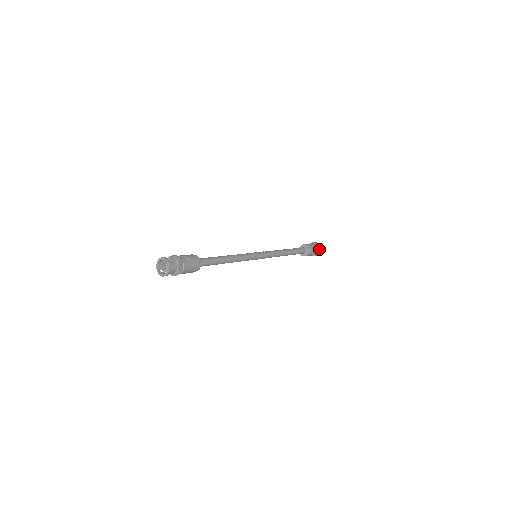
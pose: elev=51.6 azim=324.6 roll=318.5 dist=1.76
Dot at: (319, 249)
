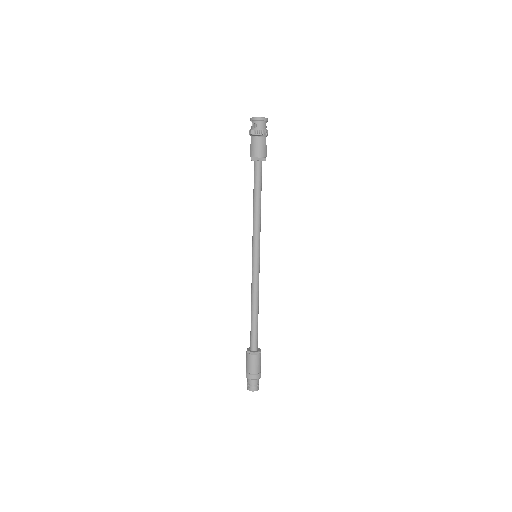
Dot at: (260, 374)
